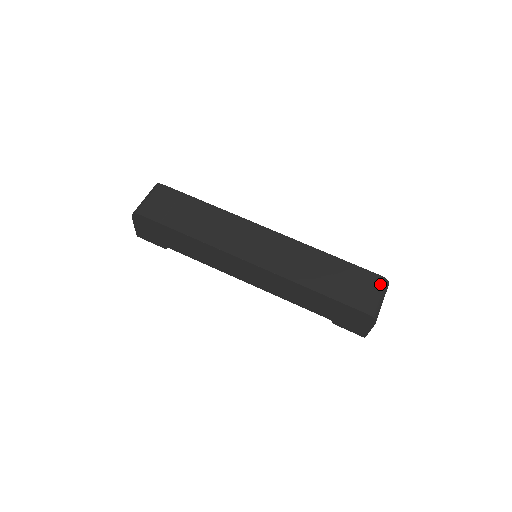
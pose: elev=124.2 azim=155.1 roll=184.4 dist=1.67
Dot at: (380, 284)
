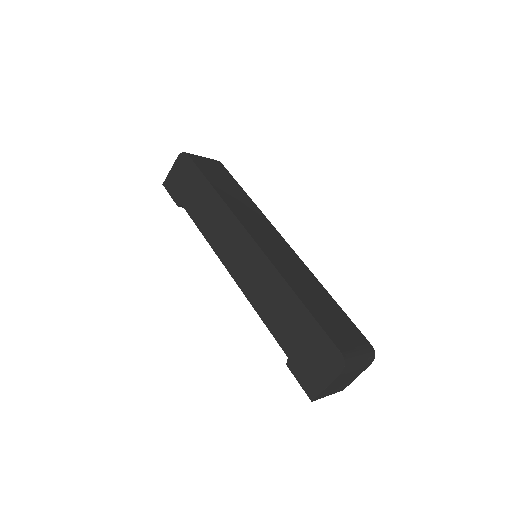
Dot at: (366, 347)
